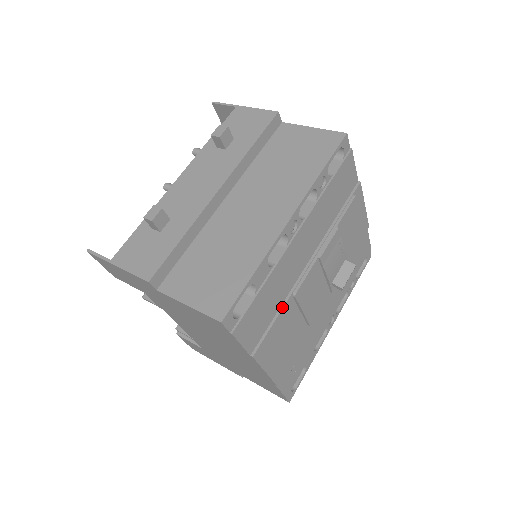
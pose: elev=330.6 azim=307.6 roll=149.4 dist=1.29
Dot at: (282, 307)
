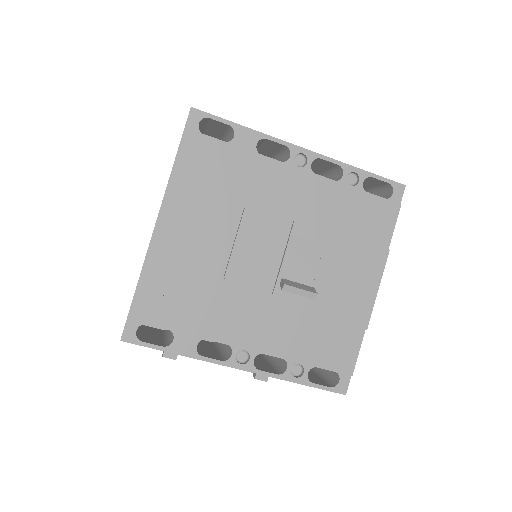
Dot at: (229, 198)
